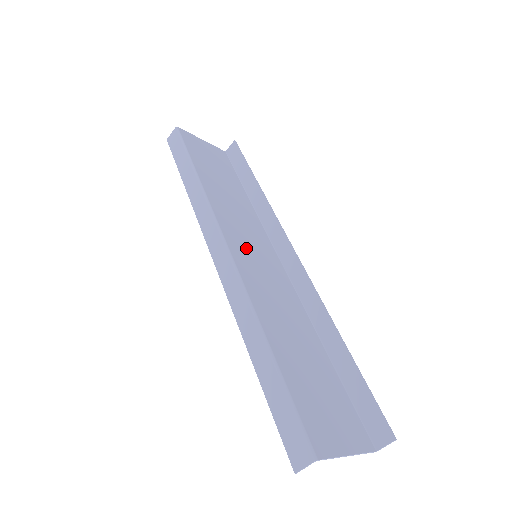
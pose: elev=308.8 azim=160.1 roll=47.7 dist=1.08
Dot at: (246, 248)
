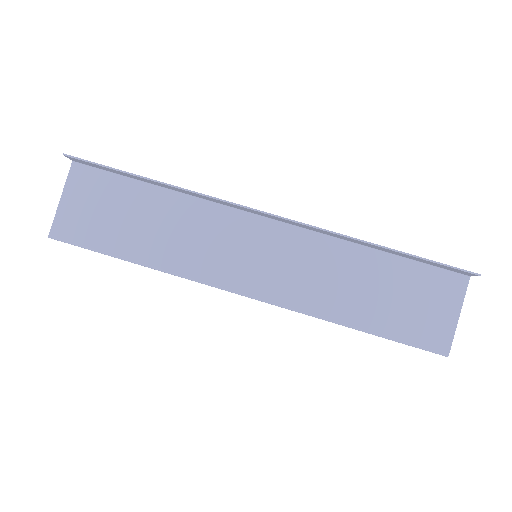
Dot at: (246, 266)
